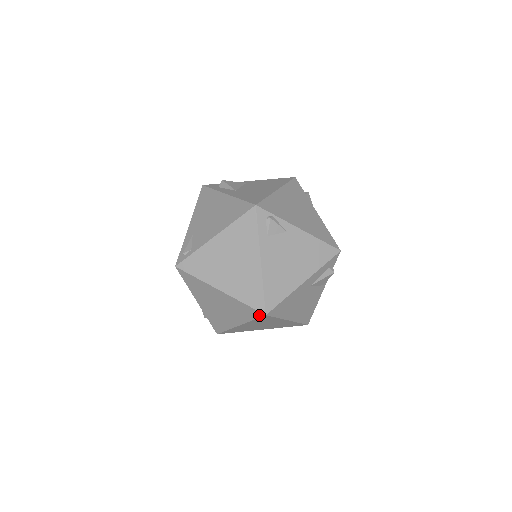
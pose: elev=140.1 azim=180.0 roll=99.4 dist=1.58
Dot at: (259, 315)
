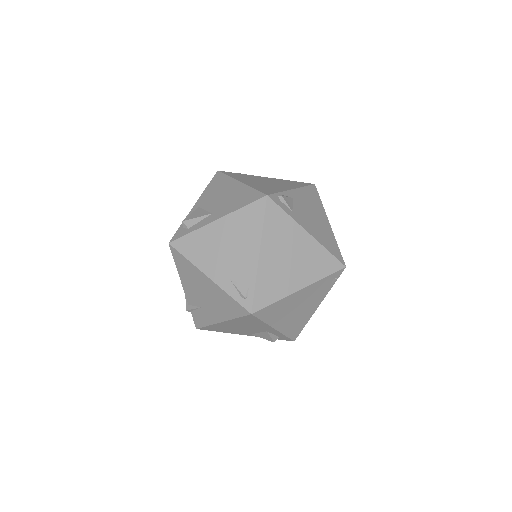
Dot at: (340, 274)
